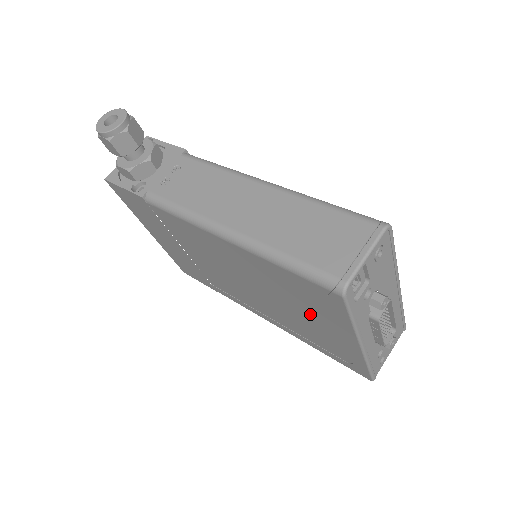
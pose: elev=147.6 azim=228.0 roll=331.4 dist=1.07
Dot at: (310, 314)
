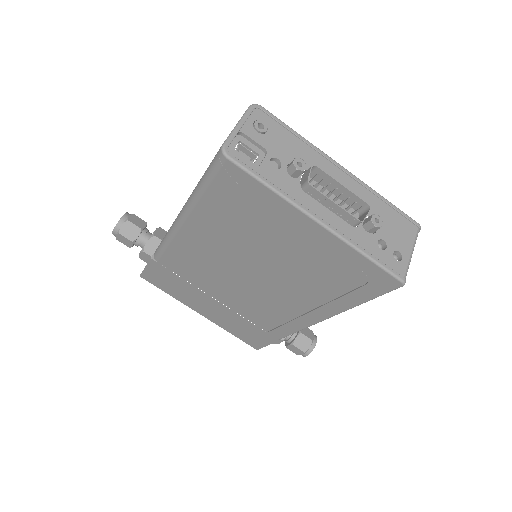
Dot at: (275, 237)
